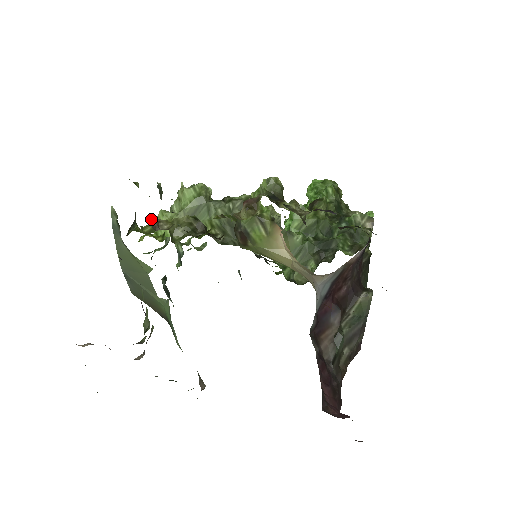
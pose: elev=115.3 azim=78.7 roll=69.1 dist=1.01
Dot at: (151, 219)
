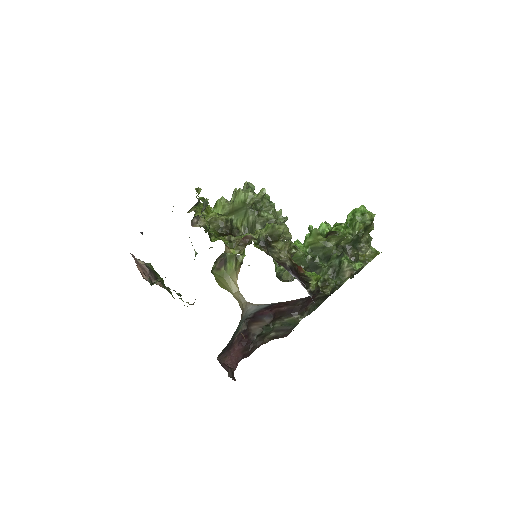
Dot at: (195, 217)
